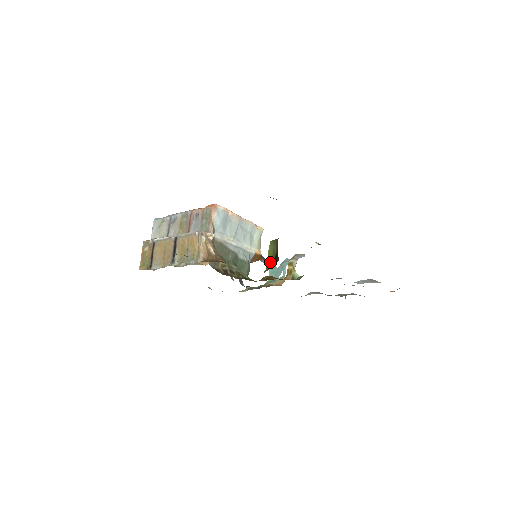
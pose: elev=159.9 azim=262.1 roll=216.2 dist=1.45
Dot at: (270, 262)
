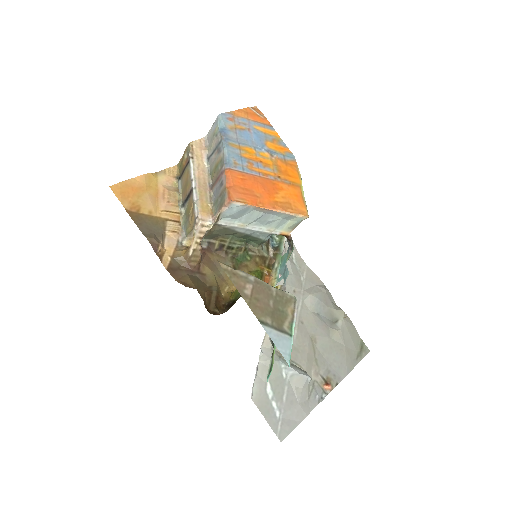
Dot at: (234, 295)
